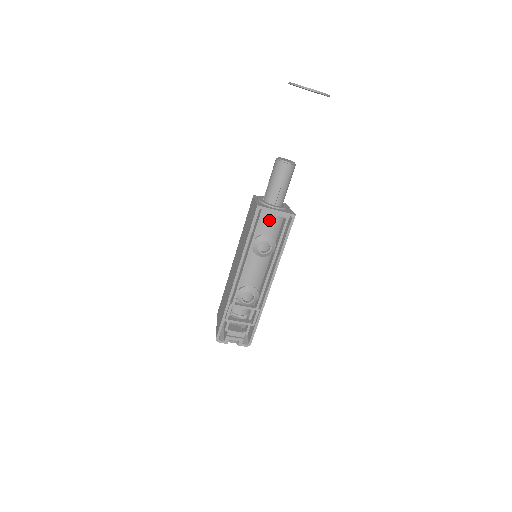
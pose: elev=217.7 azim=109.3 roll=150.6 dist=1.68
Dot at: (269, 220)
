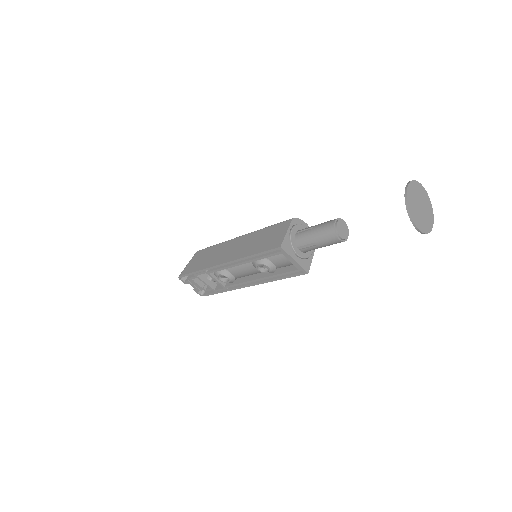
Dot at: (283, 258)
